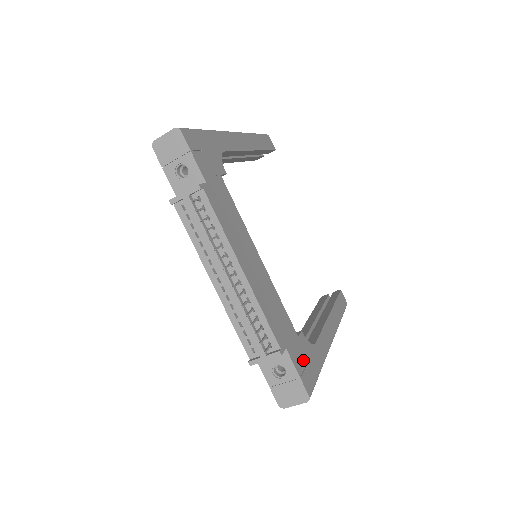
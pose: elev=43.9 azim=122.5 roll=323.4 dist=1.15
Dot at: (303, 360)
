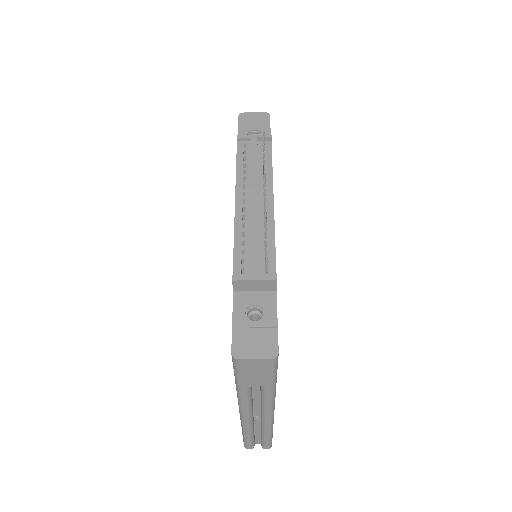
Dot at: occluded
